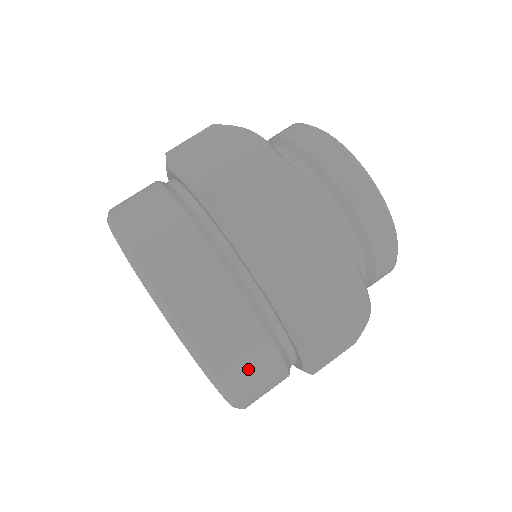
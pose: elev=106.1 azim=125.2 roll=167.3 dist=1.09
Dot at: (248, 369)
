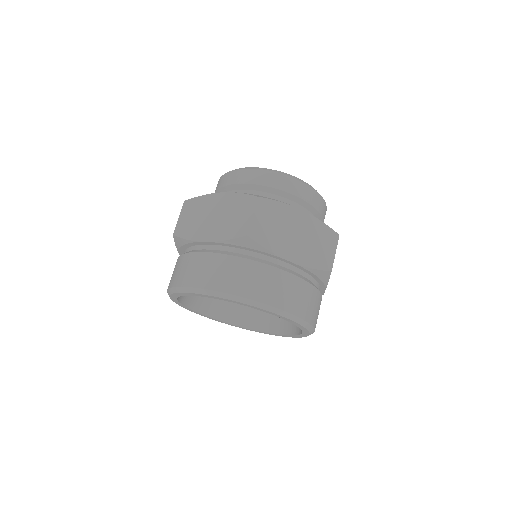
Dot at: (313, 308)
